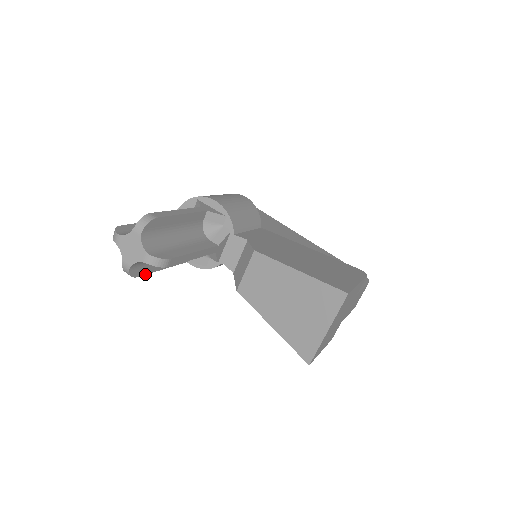
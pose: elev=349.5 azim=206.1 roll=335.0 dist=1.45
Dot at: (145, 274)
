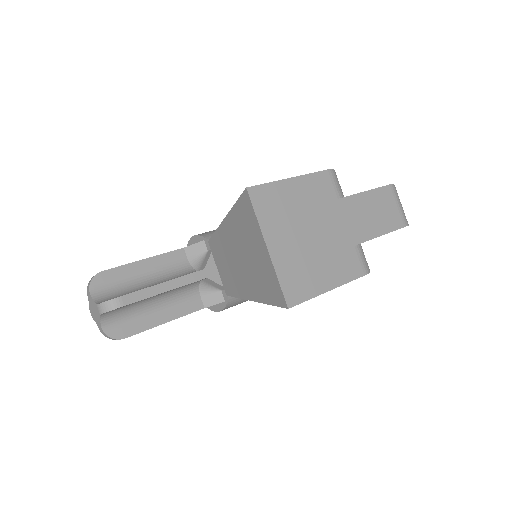
Dot at: (137, 333)
